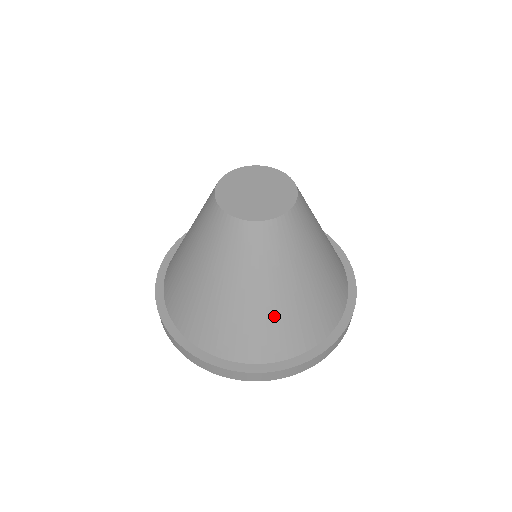
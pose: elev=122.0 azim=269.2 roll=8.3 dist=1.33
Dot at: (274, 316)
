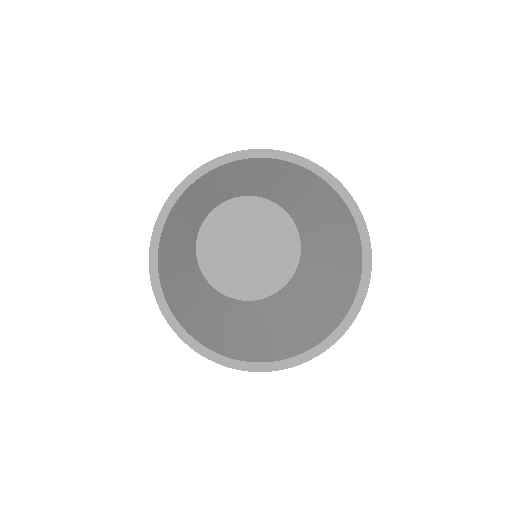
Dot at: (262, 345)
